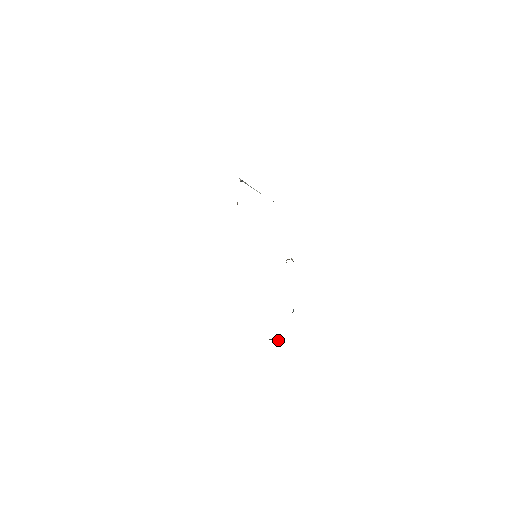
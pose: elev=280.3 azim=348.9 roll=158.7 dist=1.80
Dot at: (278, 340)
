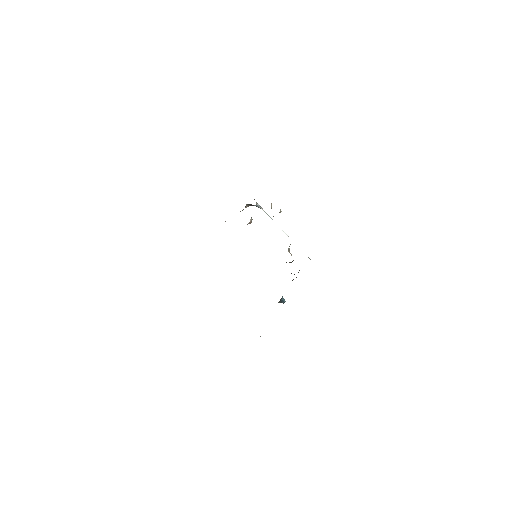
Dot at: occluded
